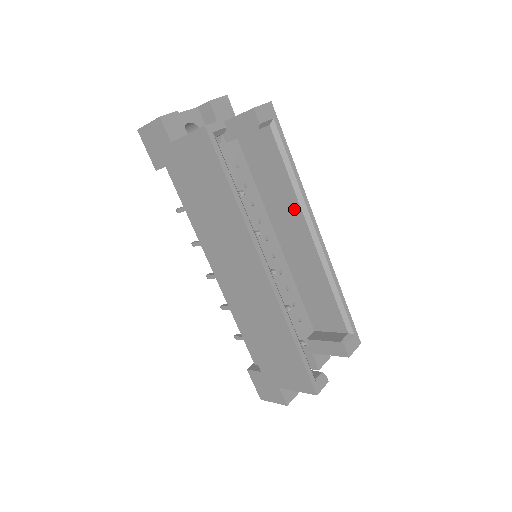
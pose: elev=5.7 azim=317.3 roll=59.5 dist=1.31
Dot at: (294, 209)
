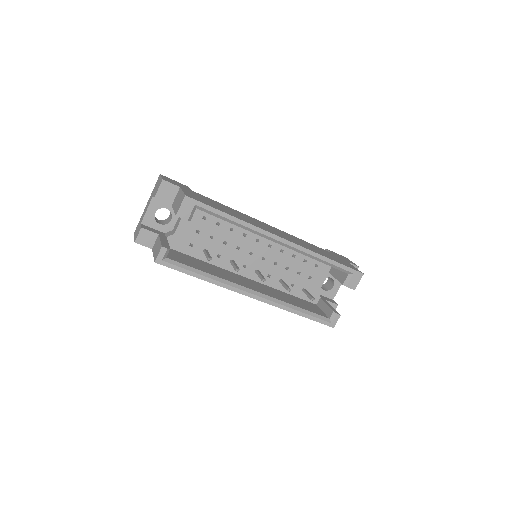
Dot at: occluded
